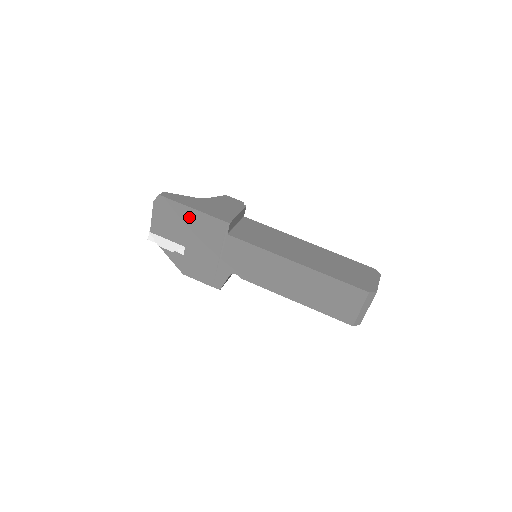
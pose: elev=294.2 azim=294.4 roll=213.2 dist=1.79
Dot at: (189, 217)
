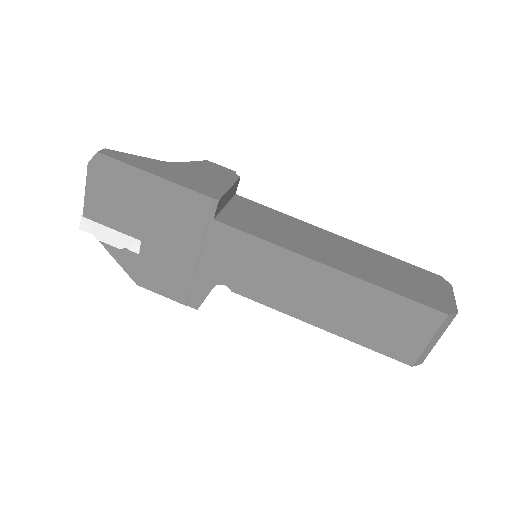
Dot at: (149, 190)
